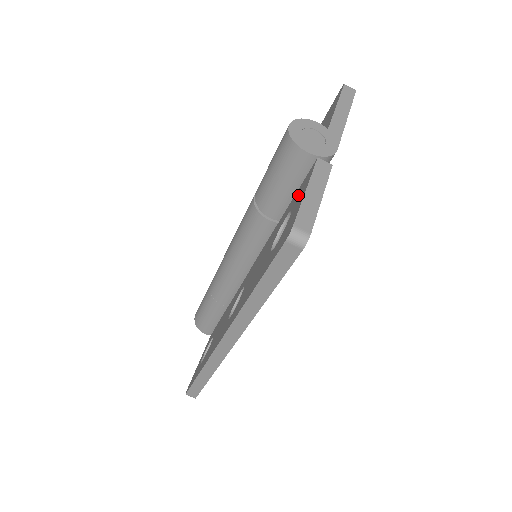
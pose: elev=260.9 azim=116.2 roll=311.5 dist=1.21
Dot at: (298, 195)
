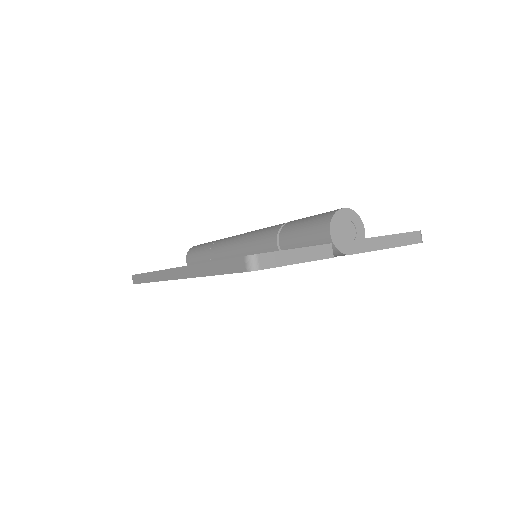
Dot at: occluded
